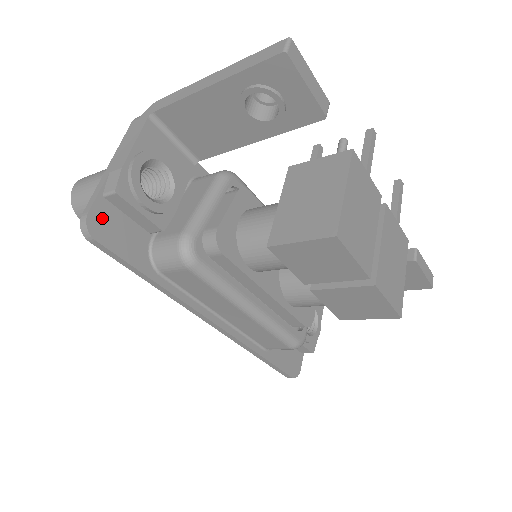
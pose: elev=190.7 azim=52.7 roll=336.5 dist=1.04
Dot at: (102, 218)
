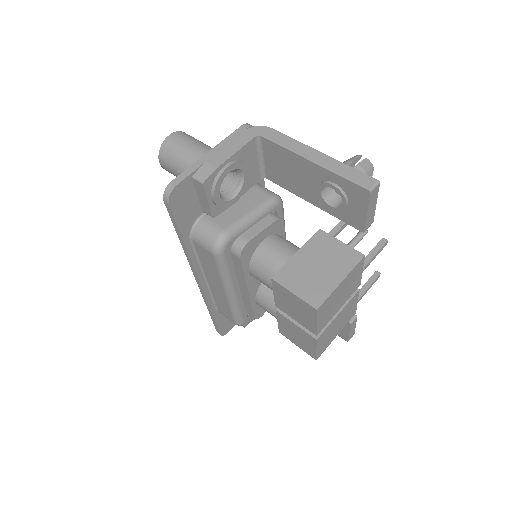
Dot at: (182, 191)
